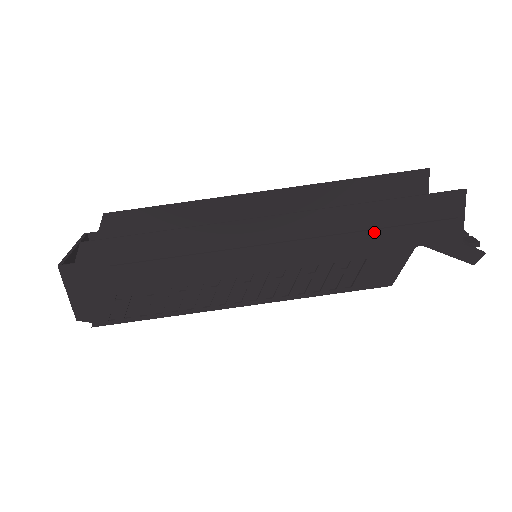
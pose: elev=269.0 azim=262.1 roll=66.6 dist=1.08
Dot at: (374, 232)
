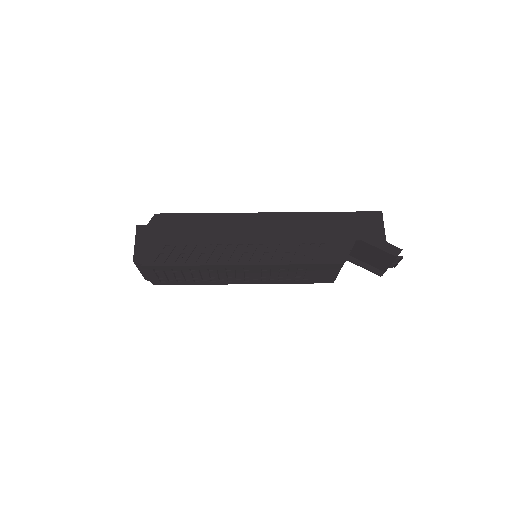
Dot at: (329, 228)
